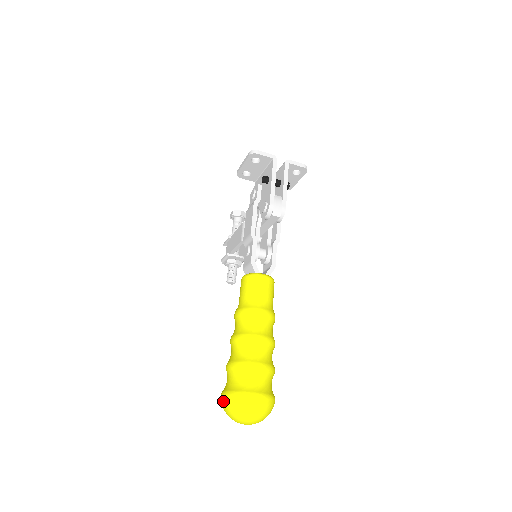
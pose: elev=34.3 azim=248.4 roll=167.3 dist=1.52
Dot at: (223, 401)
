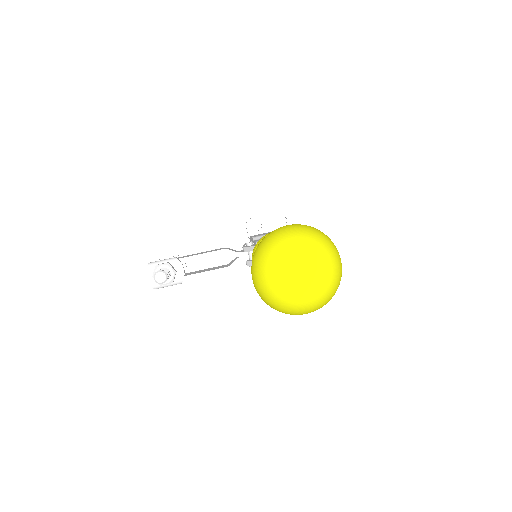
Dot at: (294, 226)
